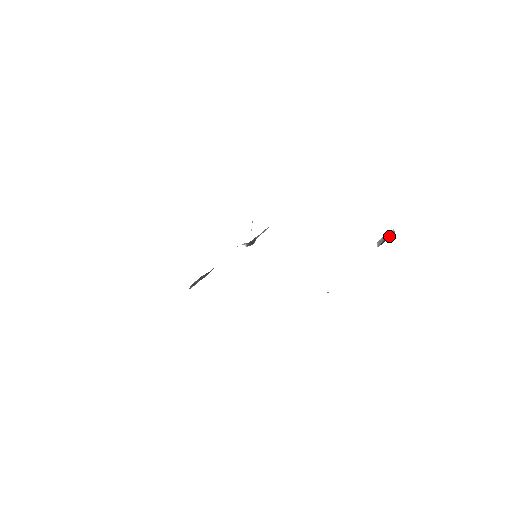
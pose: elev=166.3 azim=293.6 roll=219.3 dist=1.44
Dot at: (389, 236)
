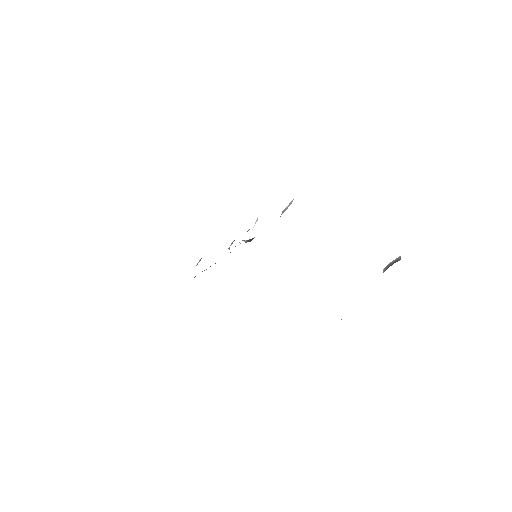
Dot at: (394, 262)
